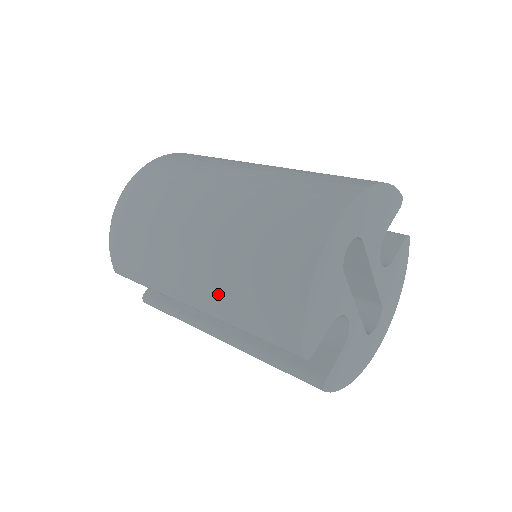
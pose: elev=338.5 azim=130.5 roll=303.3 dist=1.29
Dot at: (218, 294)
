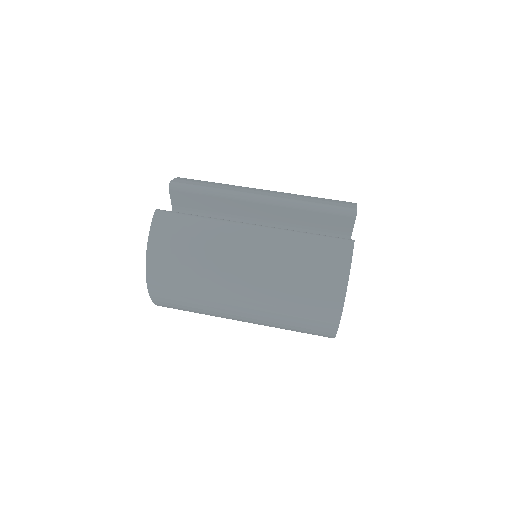
Dot at: occluded
